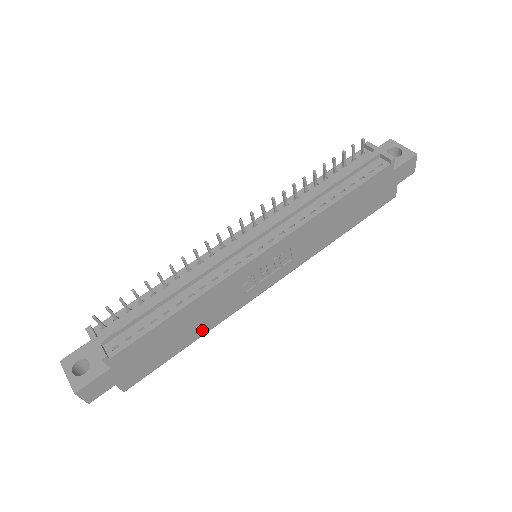
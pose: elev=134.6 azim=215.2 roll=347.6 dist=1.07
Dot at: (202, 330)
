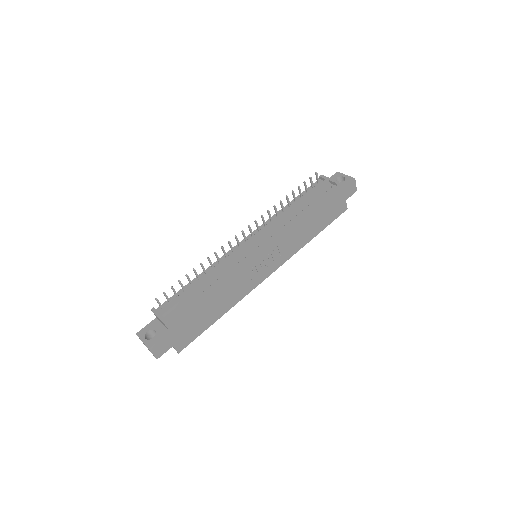
Dot at: (226, 308)
